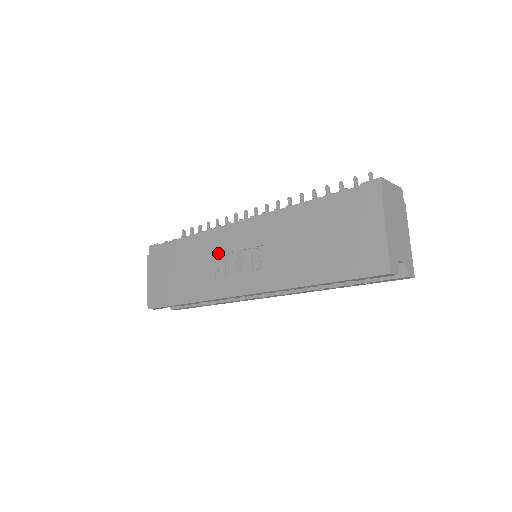
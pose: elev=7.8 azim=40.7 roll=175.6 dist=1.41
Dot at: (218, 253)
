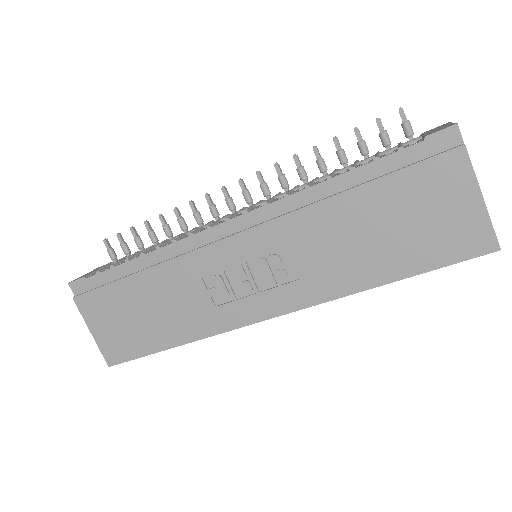
Dot at: (207, 272)
